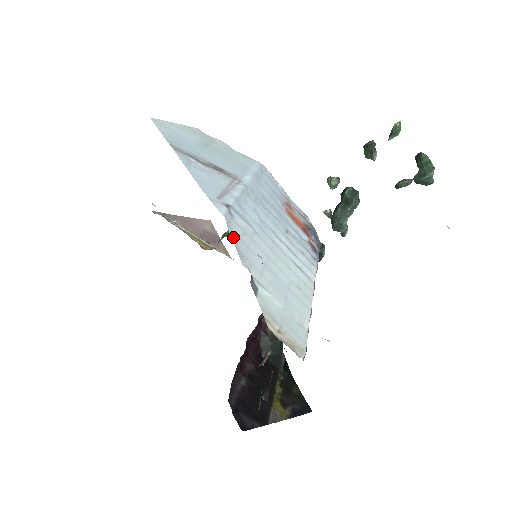
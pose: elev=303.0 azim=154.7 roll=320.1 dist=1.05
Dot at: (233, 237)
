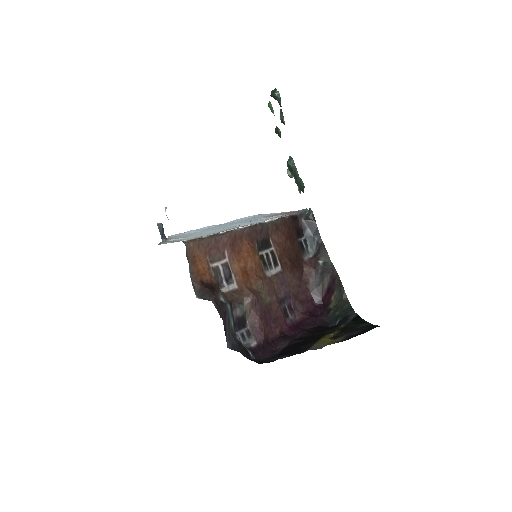
Dot at: occluded
